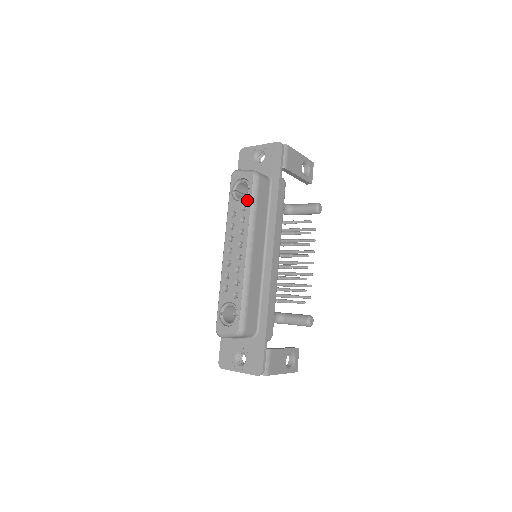
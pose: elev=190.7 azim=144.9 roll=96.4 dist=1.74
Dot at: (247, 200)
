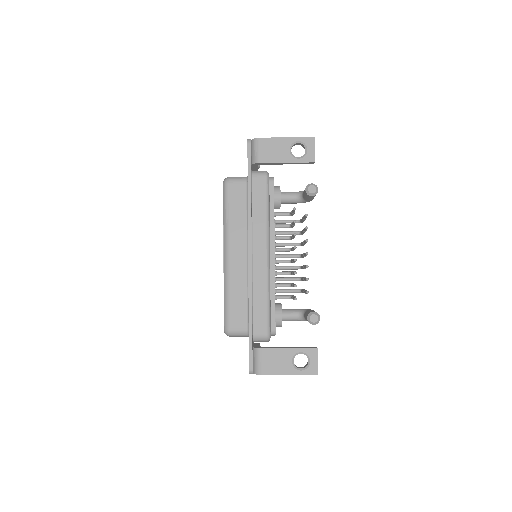
Dot at: (223, 207)
